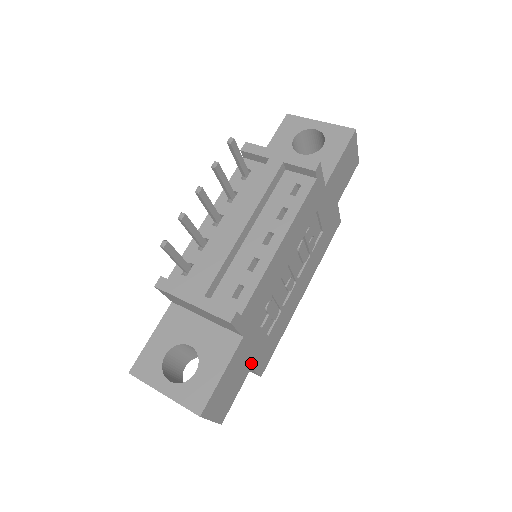
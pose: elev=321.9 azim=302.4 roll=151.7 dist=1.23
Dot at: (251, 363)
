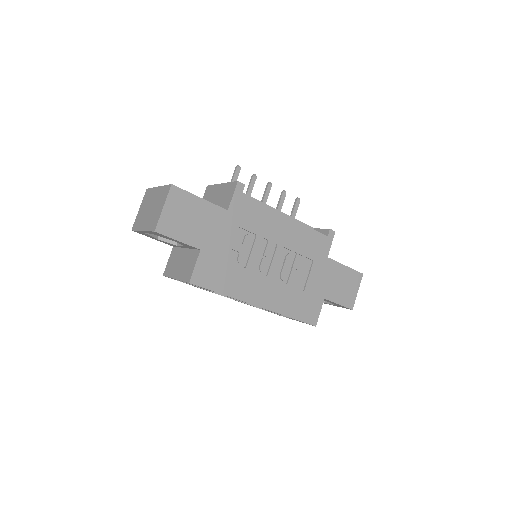
Dot at: (205, 246)
